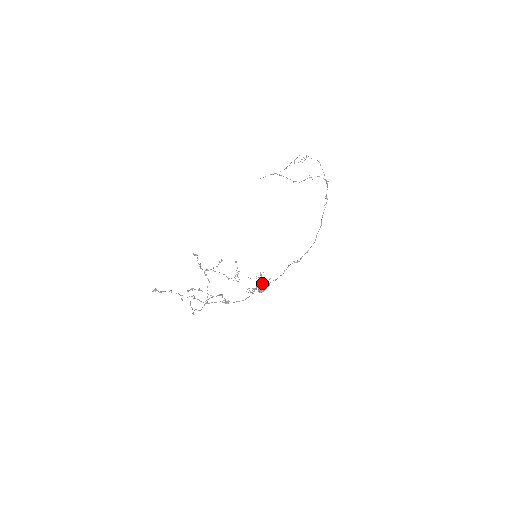
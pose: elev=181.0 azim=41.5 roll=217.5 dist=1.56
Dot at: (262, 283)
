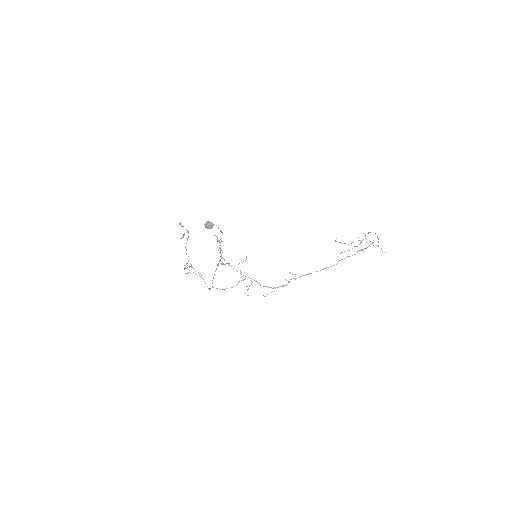
Dot at: occluded
